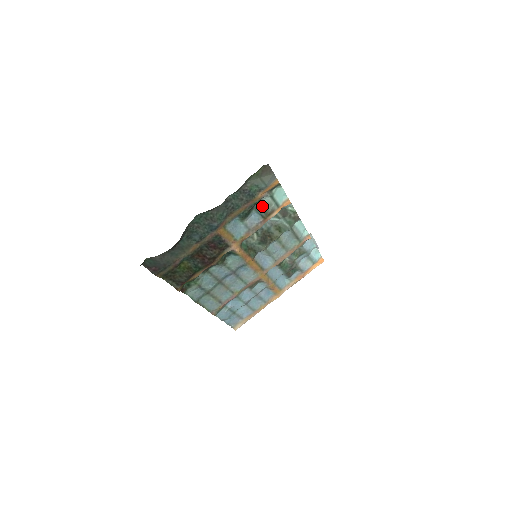
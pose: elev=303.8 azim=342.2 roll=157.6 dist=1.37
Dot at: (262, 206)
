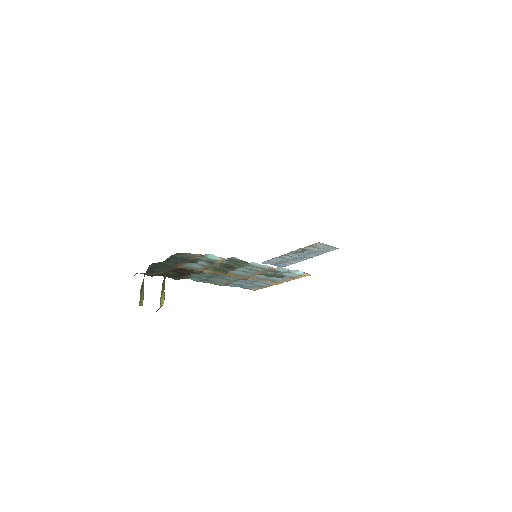
Dot at: (205, 259)
